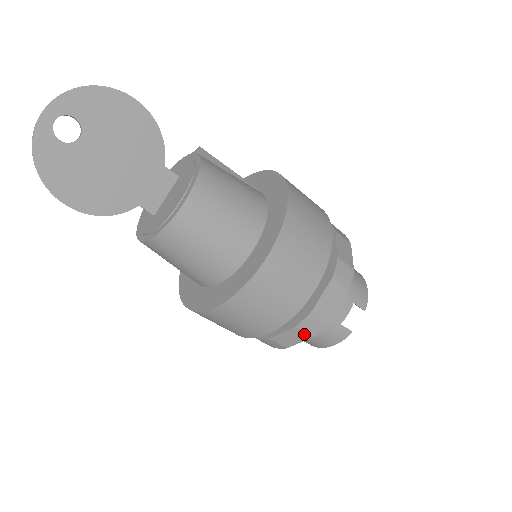
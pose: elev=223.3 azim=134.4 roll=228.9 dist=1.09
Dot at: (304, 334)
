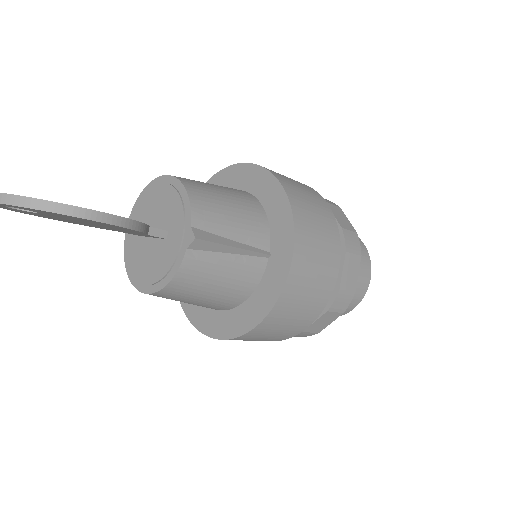
Dot at: occluded
